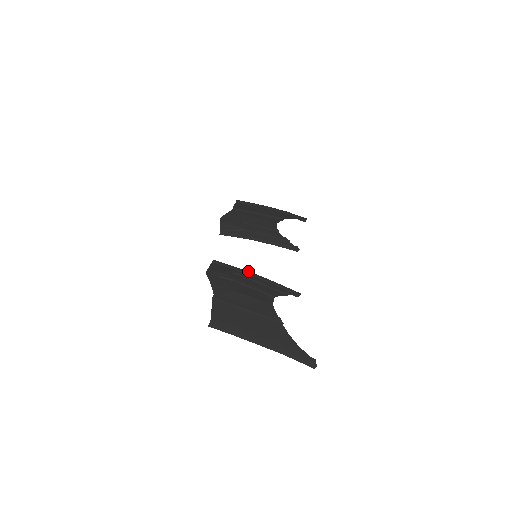
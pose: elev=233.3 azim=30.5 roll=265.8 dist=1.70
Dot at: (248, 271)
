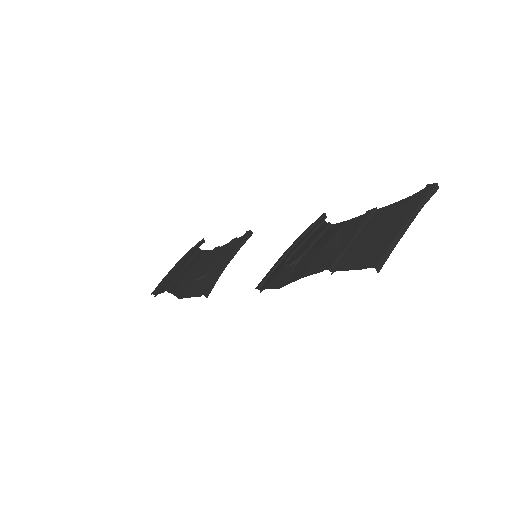
Dot at: (283, 254)
